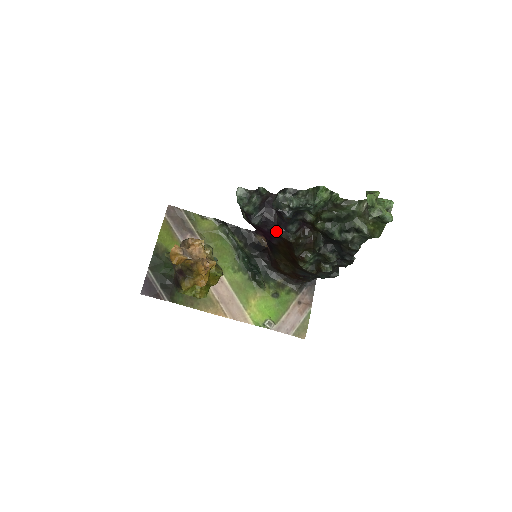
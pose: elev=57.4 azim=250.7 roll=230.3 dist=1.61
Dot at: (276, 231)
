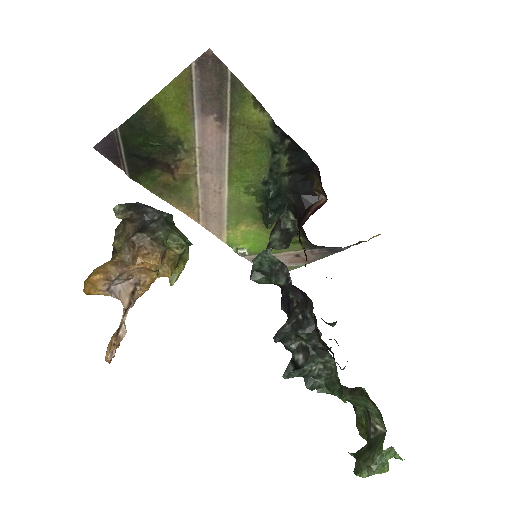
Dot at: (282, 301)
